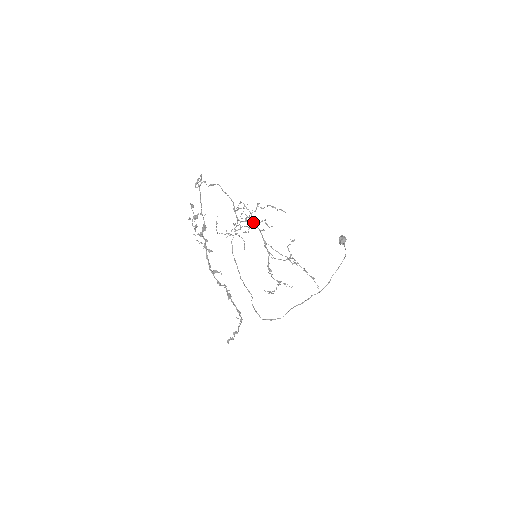
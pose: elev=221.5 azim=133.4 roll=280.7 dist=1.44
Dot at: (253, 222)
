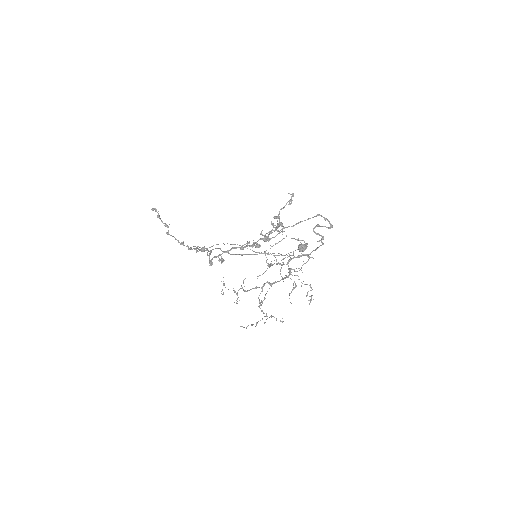
Dot at: occluded
